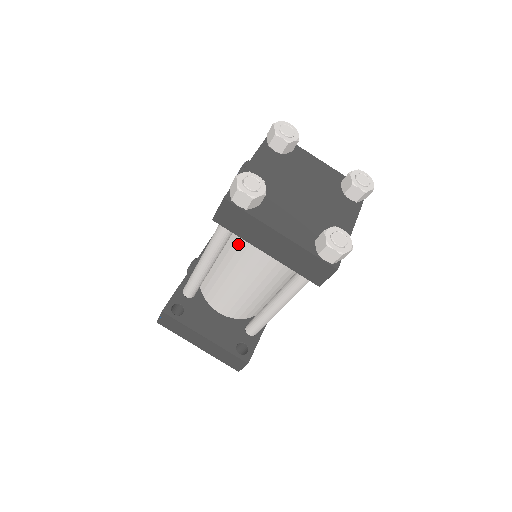
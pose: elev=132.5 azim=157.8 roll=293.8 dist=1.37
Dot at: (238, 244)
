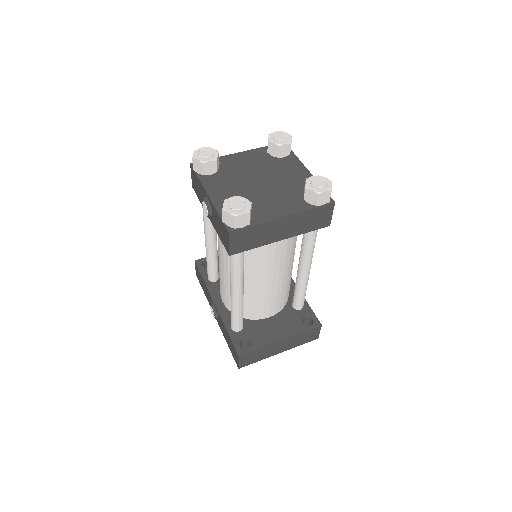
Dot at: (251, 256)
